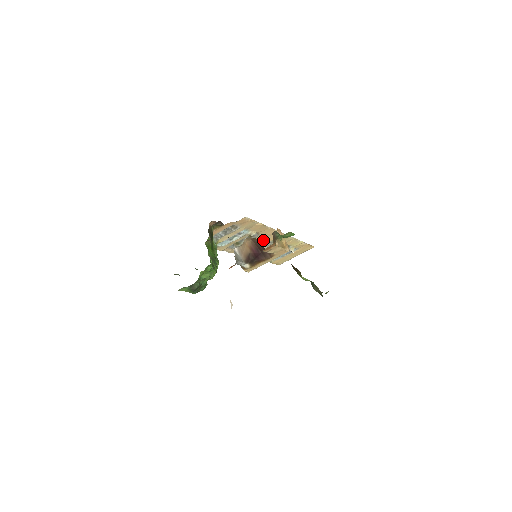
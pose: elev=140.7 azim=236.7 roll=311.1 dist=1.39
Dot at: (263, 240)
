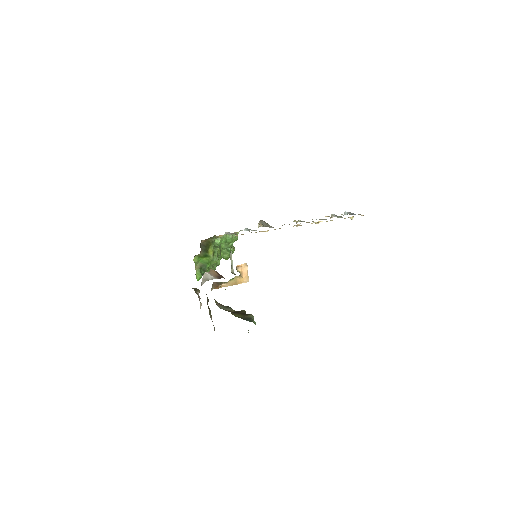
Dot at: occluded
